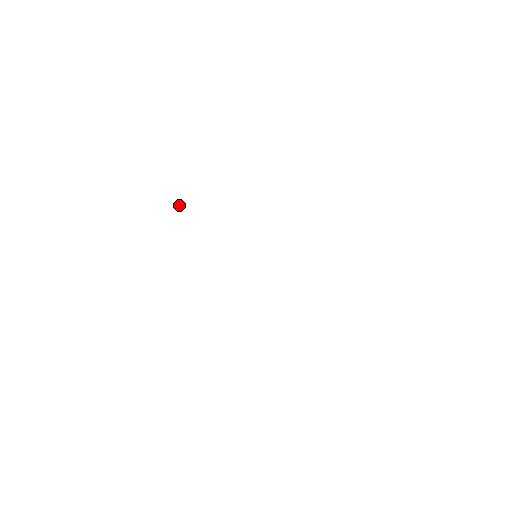
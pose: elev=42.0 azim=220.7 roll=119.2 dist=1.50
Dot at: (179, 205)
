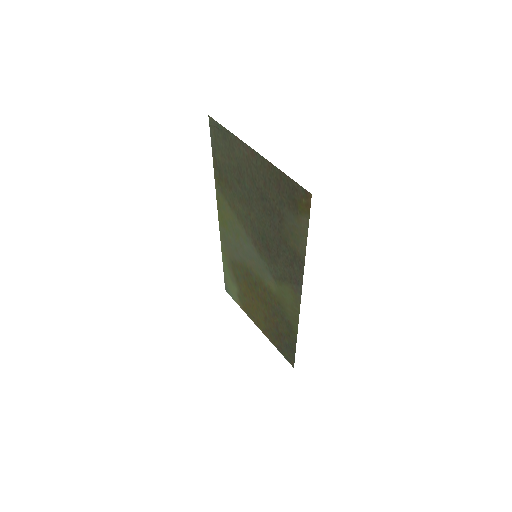
Dot at: (310, 194)
